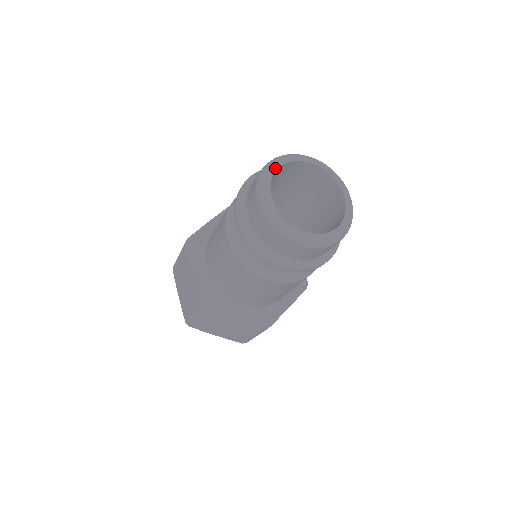
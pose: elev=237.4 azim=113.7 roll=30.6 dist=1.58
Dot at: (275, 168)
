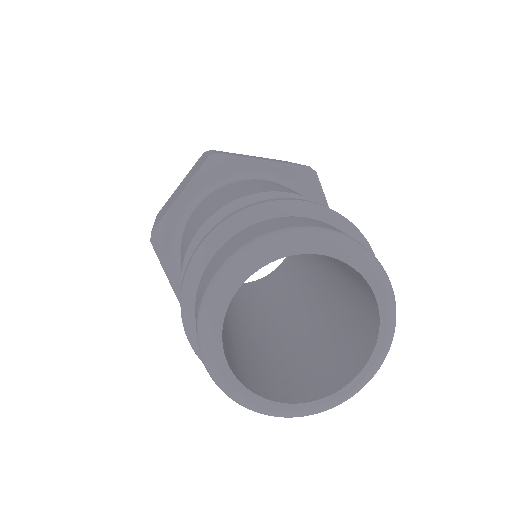
Dot at: (229, 295)
